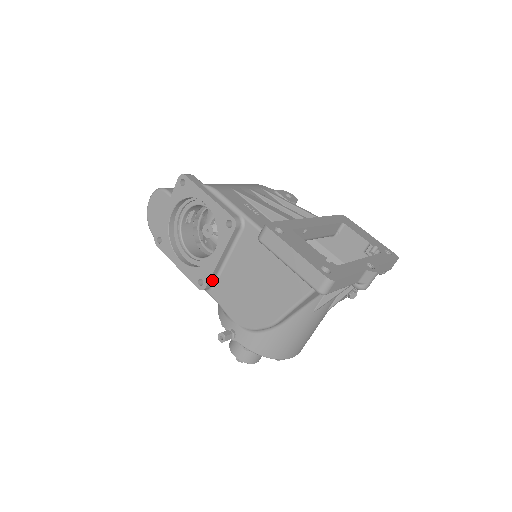
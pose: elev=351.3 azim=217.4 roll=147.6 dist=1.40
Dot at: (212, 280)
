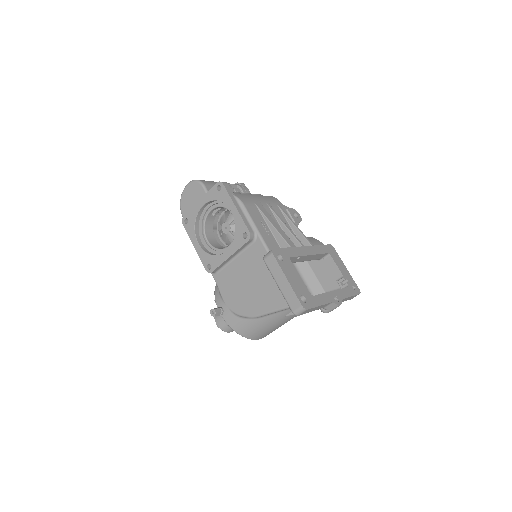
Dot at: (218, 268)
